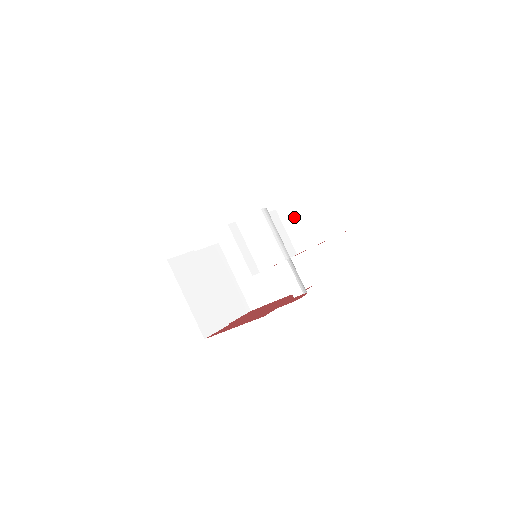
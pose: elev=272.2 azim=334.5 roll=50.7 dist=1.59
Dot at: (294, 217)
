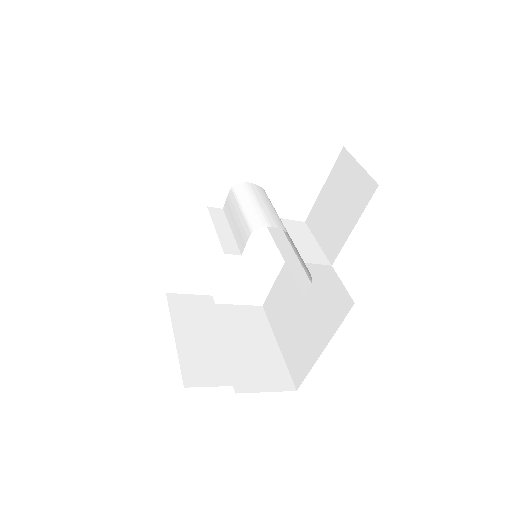
Dot at: (322, 217)
